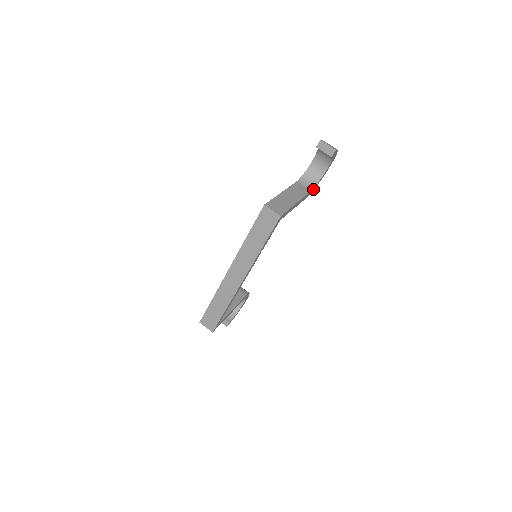
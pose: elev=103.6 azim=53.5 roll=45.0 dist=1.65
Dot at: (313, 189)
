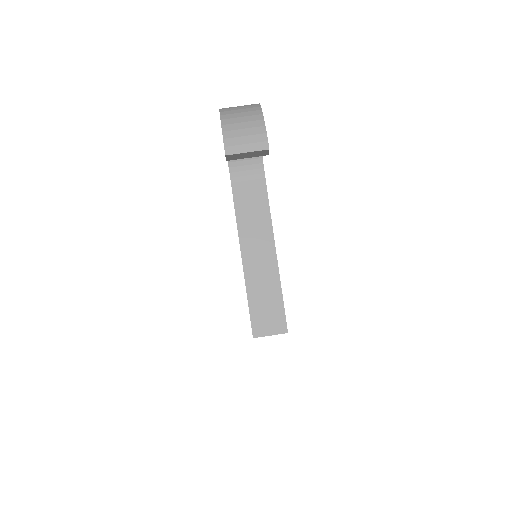
Dot at: (261, 157)
